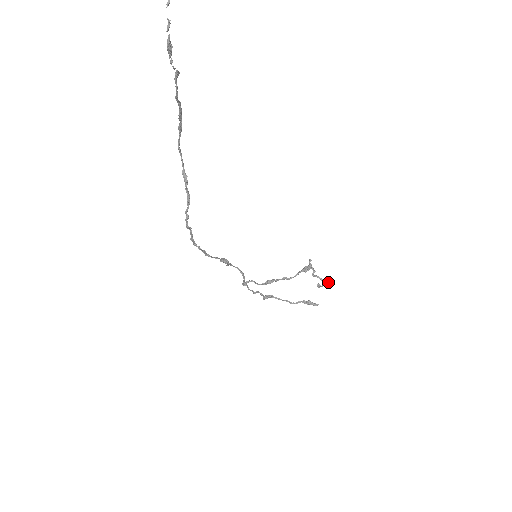
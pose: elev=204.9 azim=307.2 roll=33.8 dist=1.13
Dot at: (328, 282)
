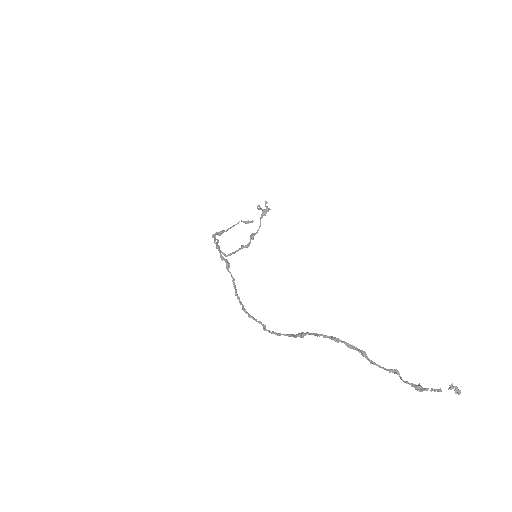
Dot at: occluded
